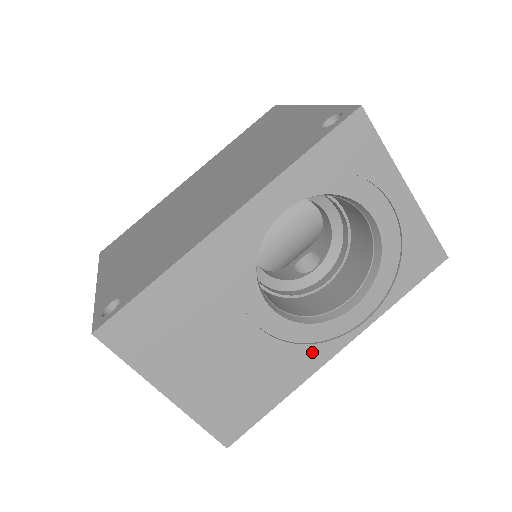
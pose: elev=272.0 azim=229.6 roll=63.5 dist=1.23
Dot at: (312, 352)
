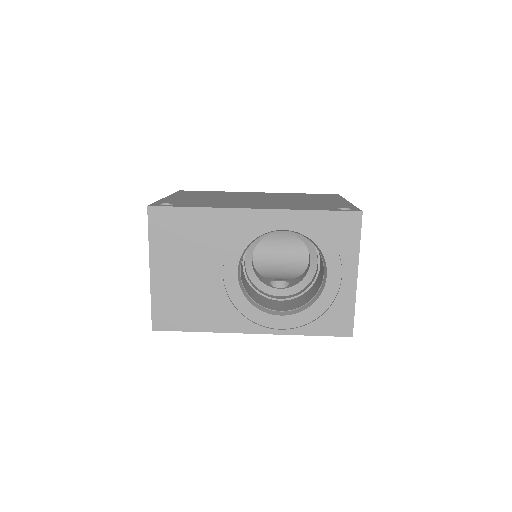
Dot at: (238, 319)
